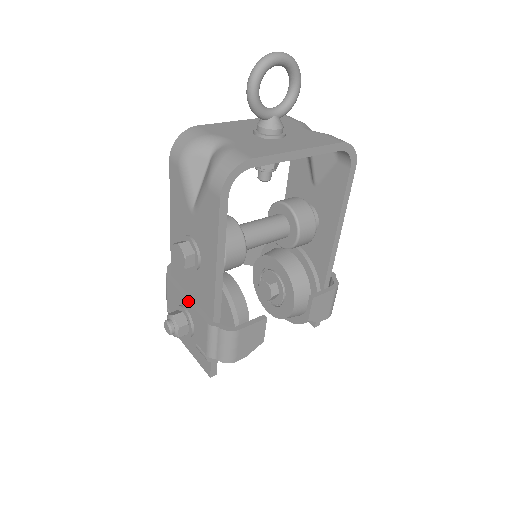
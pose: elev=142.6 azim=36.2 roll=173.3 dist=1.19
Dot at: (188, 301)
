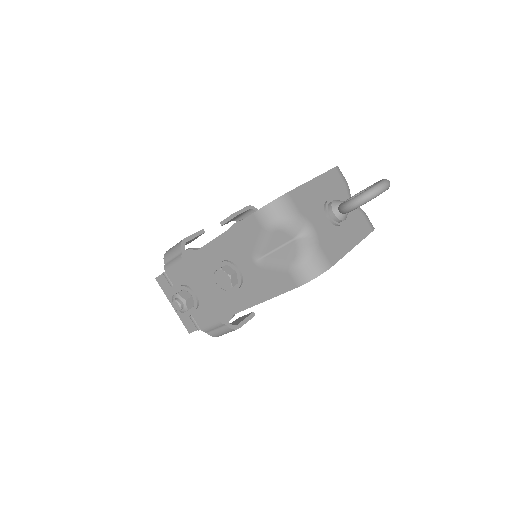
Dot at: (203, 294)
